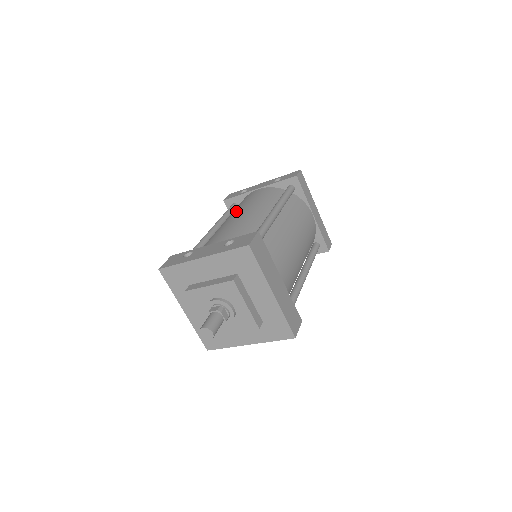
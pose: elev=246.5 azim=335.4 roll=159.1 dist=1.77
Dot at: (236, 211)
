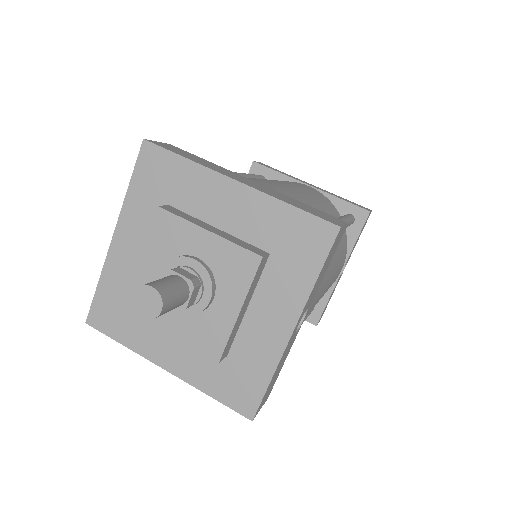
Dot at: occluded
